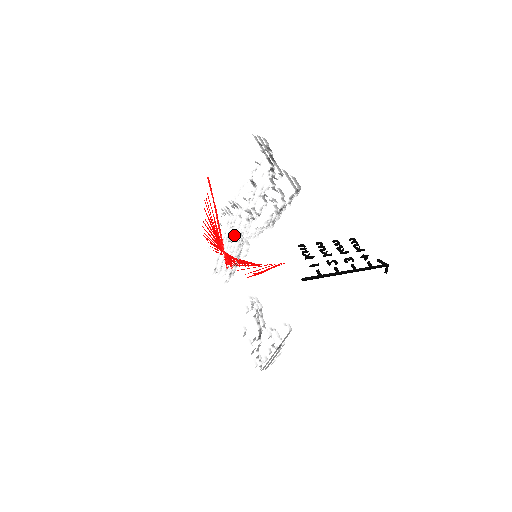
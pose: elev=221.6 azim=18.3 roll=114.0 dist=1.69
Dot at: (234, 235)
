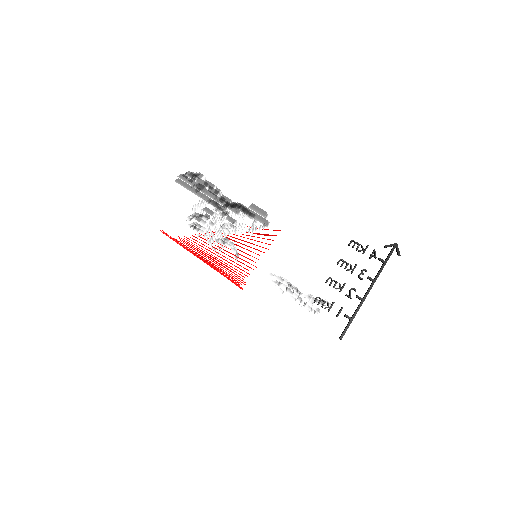
Dot at: (215, 231)
